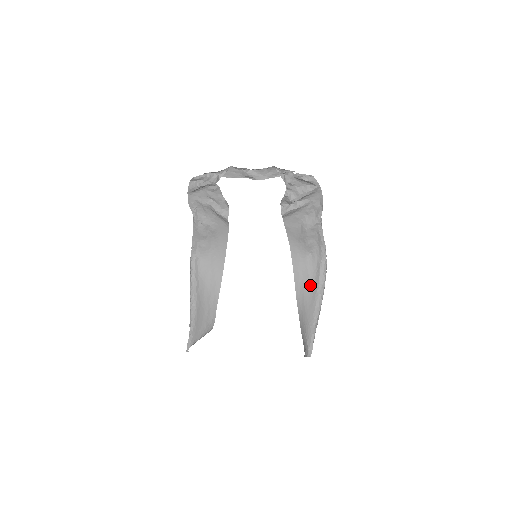
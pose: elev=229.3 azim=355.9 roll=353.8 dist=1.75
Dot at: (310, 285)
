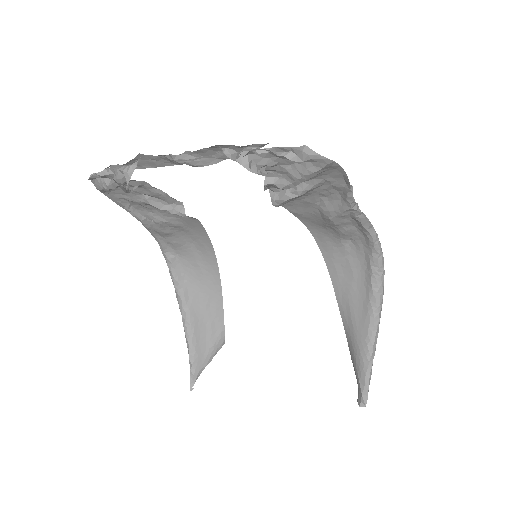
Dot at: (357, 288)
